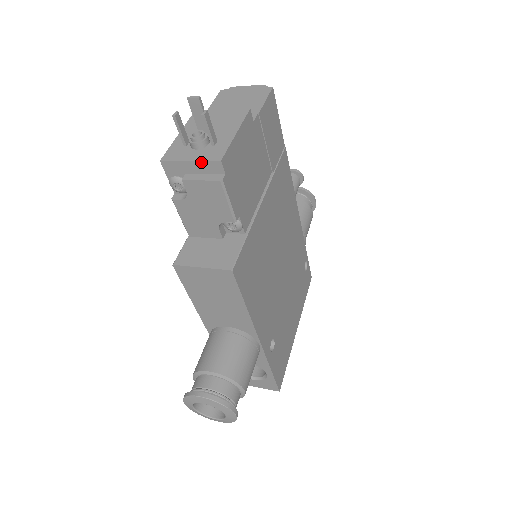
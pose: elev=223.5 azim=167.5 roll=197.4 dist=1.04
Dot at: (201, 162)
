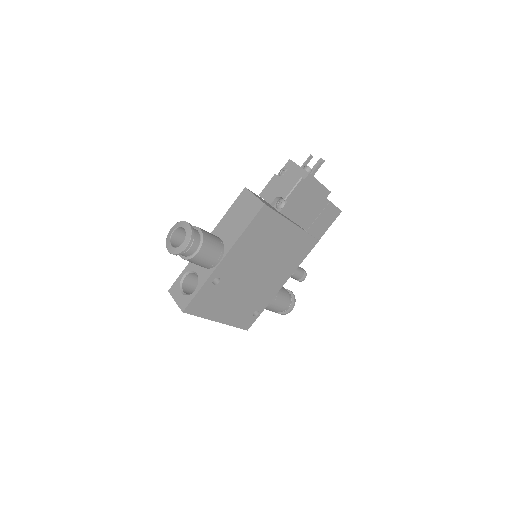
Dot at: (302, 169)
